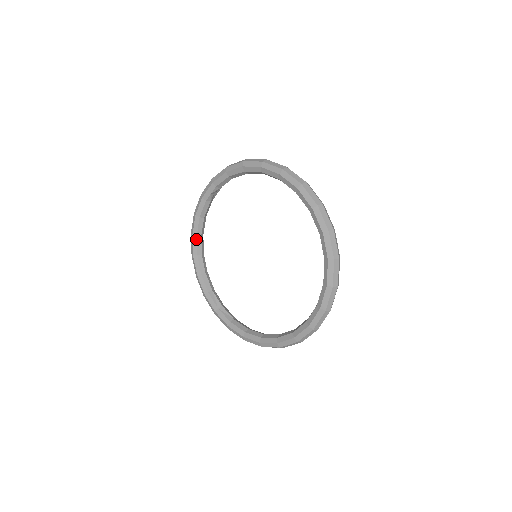
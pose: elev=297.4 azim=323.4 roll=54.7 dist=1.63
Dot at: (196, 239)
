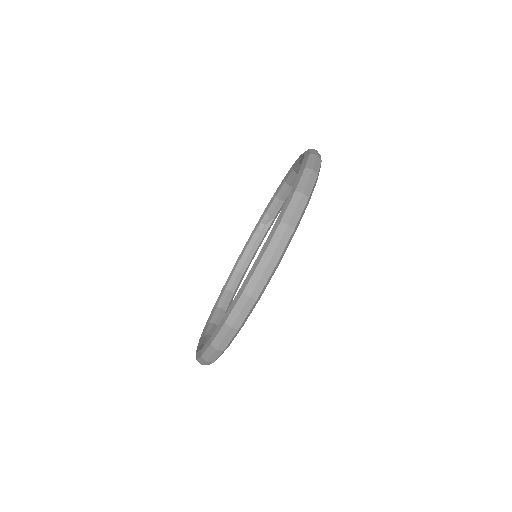
Dot at: (232, 273)
